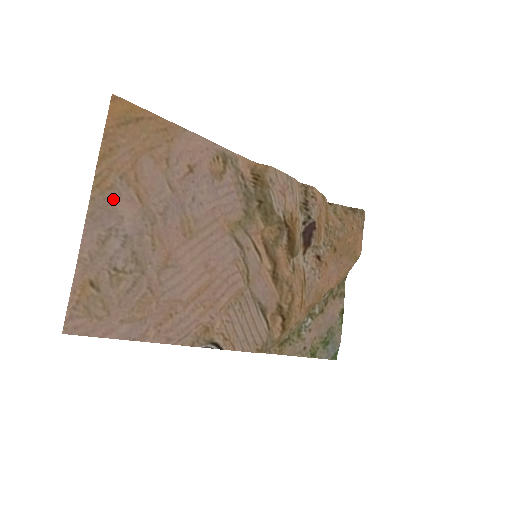
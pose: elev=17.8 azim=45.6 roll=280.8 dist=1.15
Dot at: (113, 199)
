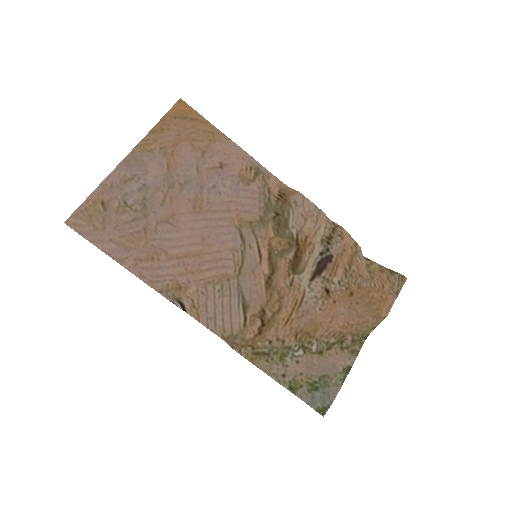
Dot at: (147, 158)
